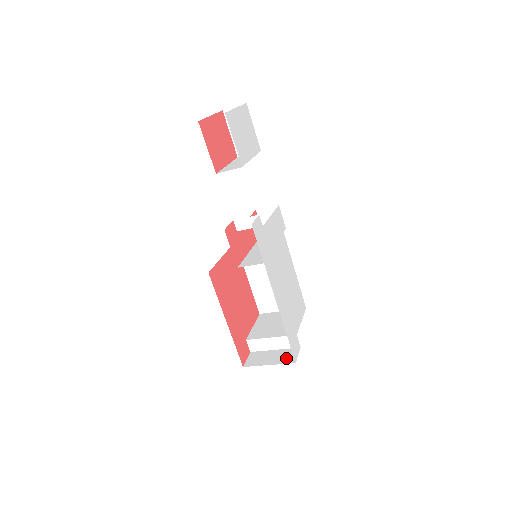
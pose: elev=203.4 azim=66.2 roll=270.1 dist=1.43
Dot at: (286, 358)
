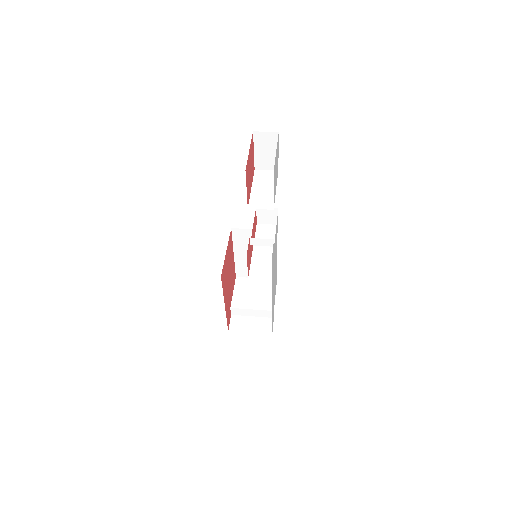
Dot at: (264, 328)
